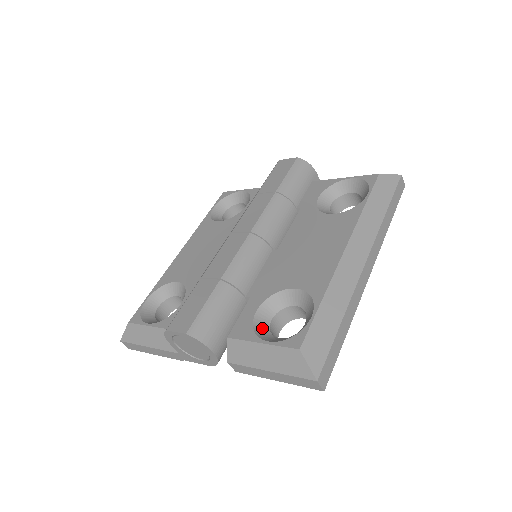
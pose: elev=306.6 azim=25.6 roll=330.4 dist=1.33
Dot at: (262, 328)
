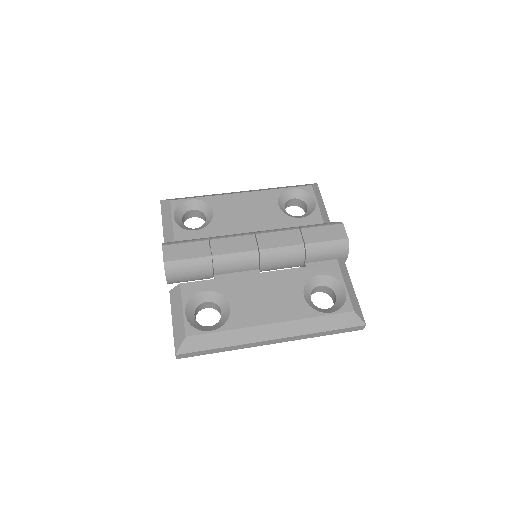
Dot at: (196, 301)
